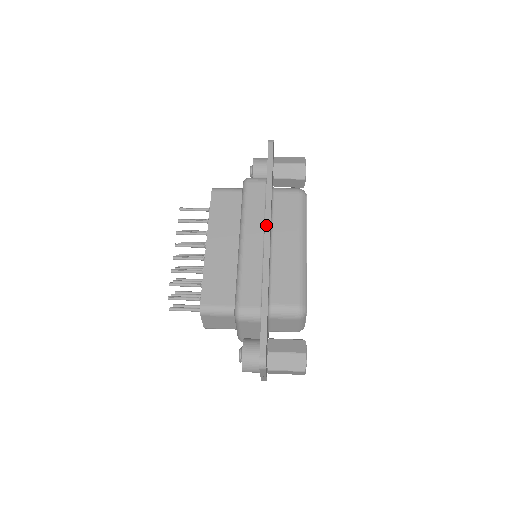
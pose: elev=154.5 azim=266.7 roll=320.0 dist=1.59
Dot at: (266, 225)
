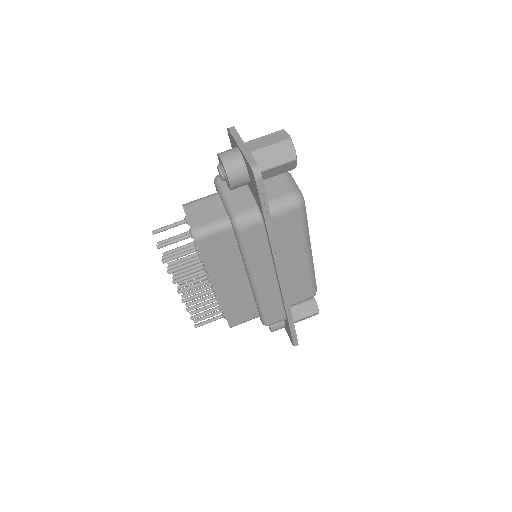
Dot at: (277, 269)
